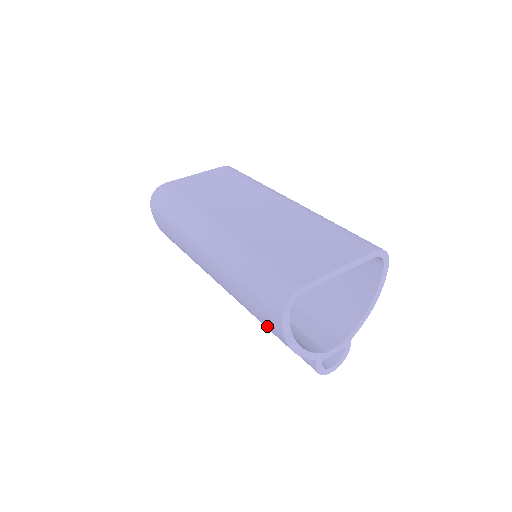
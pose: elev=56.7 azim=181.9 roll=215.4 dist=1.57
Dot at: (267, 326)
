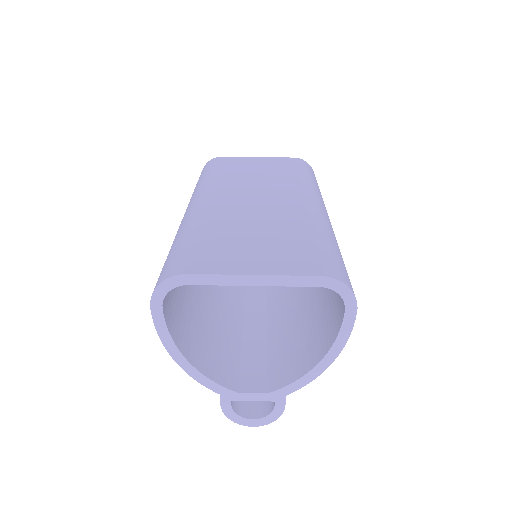
Dot at: occluded
